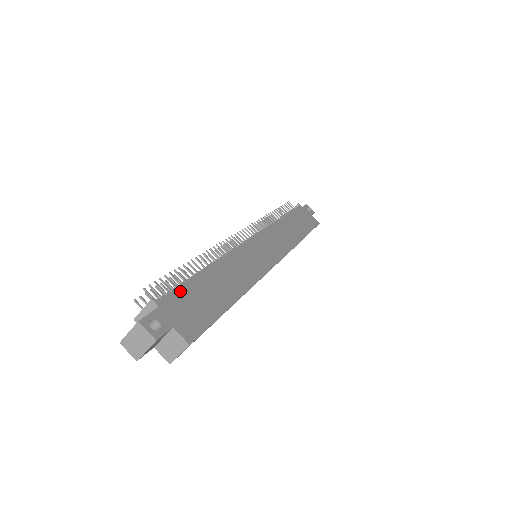
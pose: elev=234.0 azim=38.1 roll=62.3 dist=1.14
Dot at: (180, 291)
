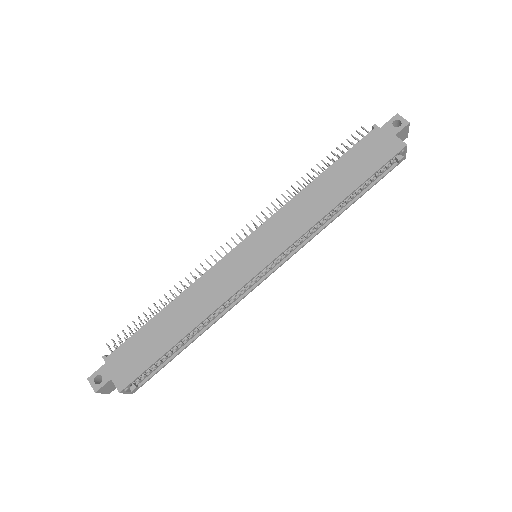
Dot at: (128, 343)
